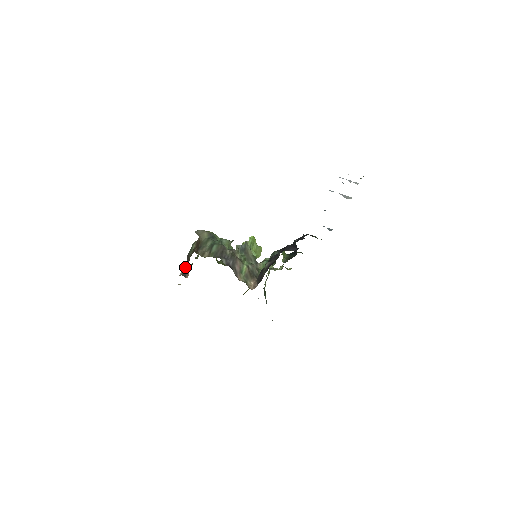
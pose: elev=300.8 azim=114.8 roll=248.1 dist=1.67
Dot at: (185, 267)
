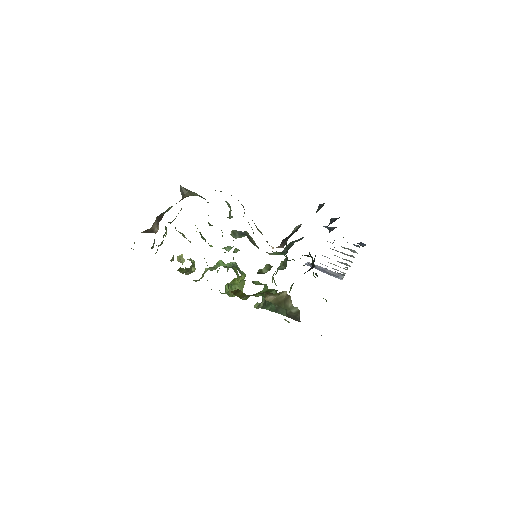
Dot at: (150, 228)
